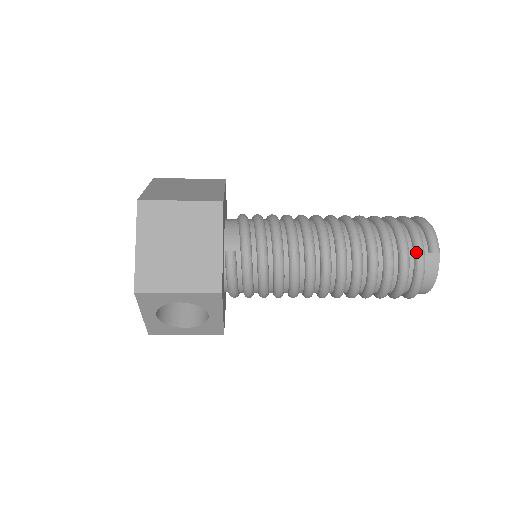
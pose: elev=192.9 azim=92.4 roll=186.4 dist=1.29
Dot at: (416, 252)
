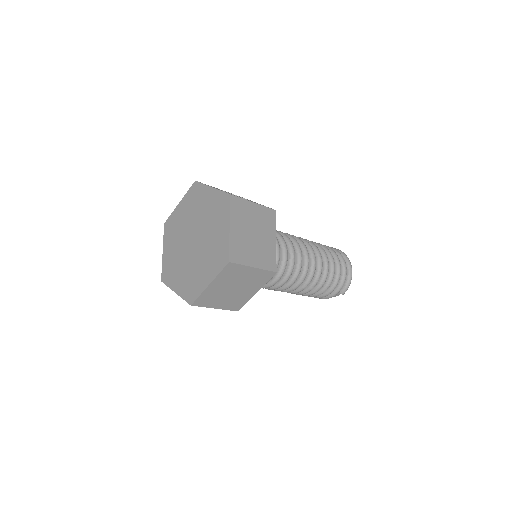
Dot at: (335, 292)
